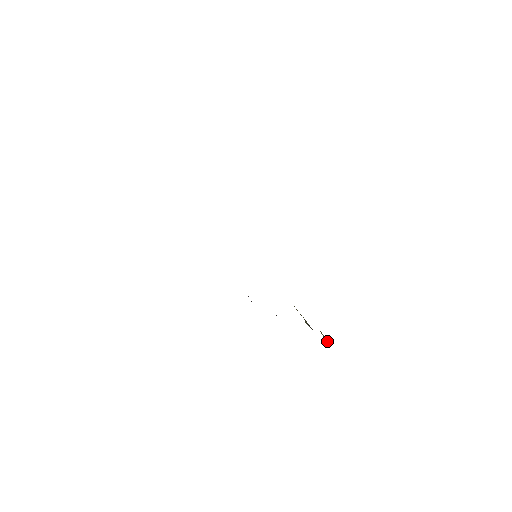
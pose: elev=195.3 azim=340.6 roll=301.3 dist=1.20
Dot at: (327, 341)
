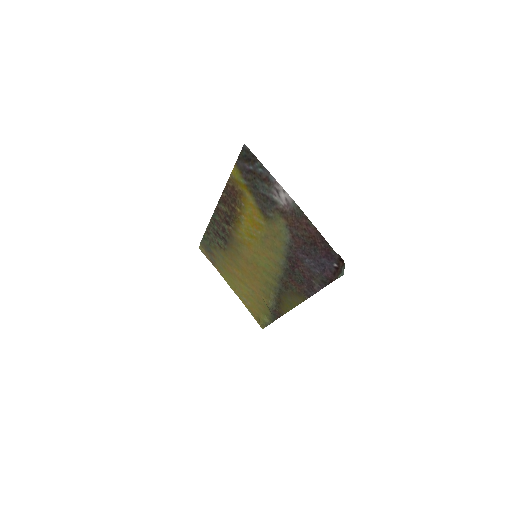
Dot at: (268, 324)
